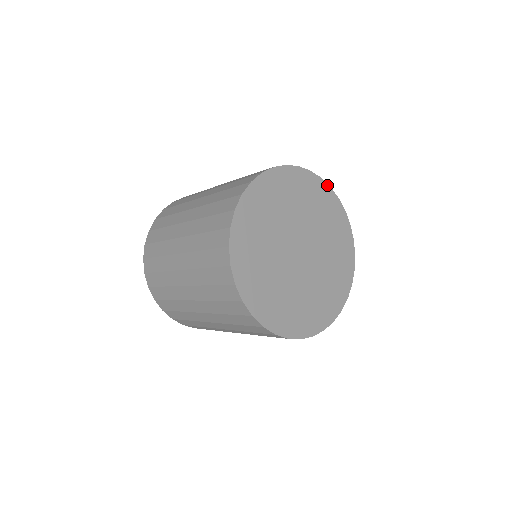
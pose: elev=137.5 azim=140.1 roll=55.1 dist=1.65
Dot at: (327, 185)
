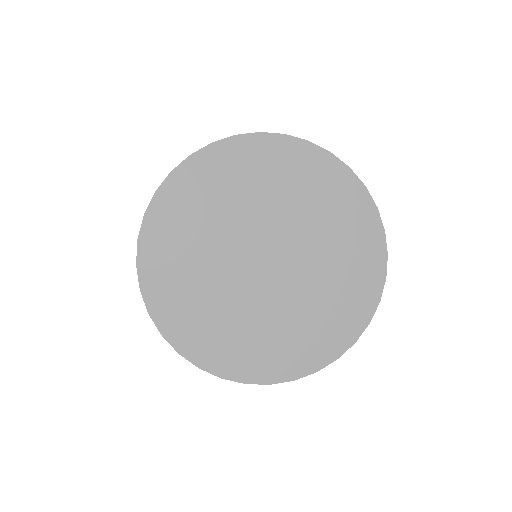
Dot at: (359, 182)
